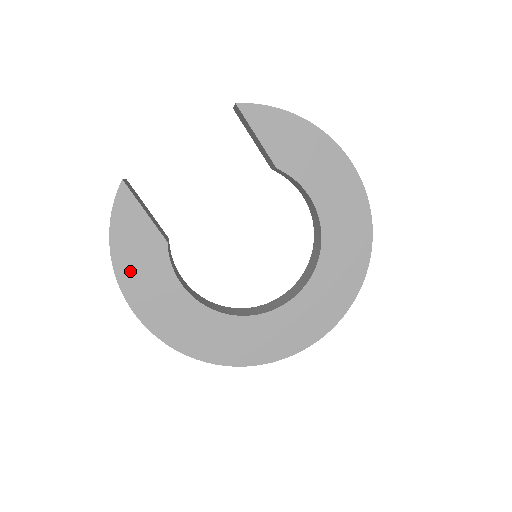
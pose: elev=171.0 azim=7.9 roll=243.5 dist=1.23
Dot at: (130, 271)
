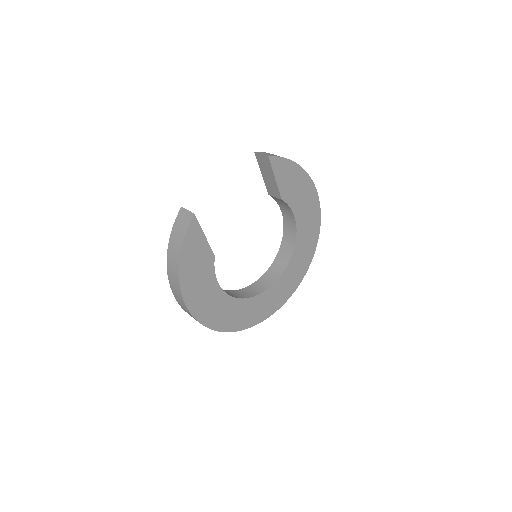
Dot at: (189, 279)
